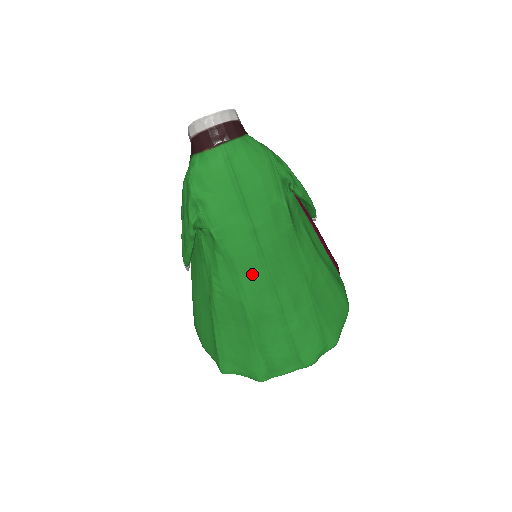
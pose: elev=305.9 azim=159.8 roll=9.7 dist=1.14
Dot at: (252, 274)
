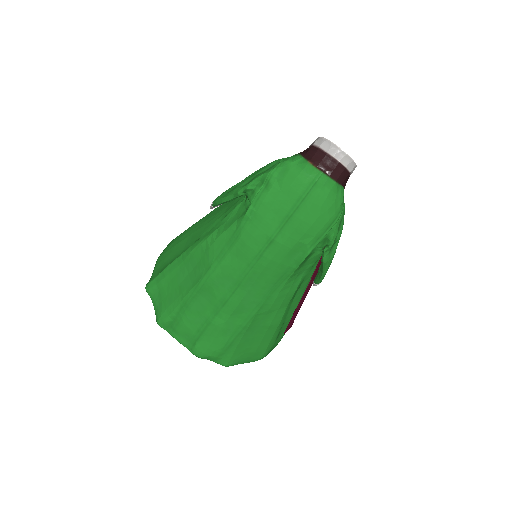
Dot at: (237, 261)
